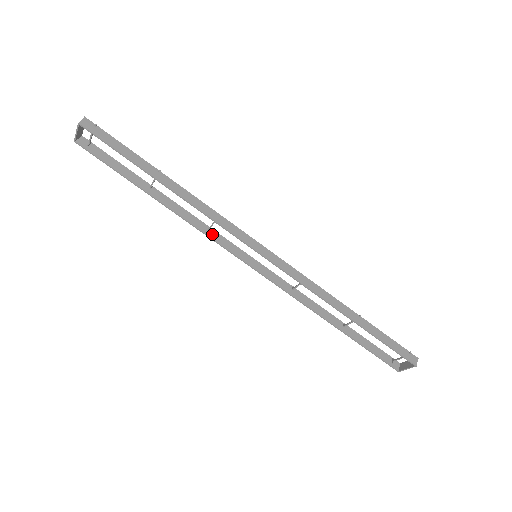
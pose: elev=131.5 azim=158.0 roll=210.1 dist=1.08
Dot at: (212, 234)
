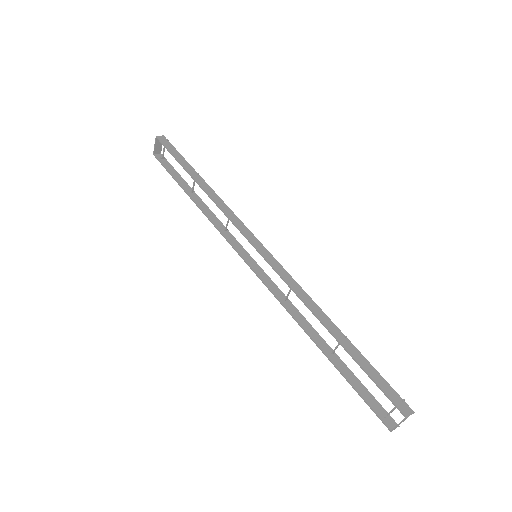
Dot at: (227, 234)
